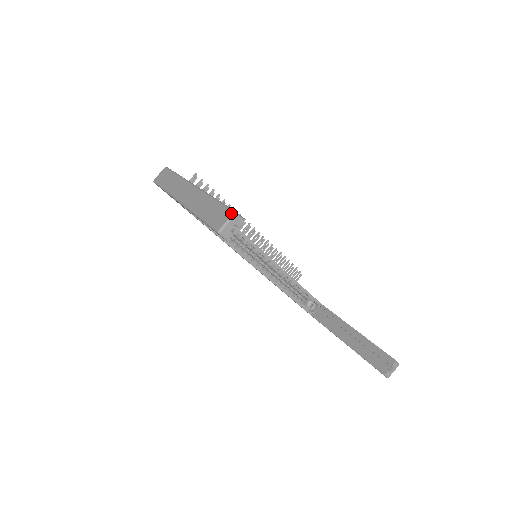
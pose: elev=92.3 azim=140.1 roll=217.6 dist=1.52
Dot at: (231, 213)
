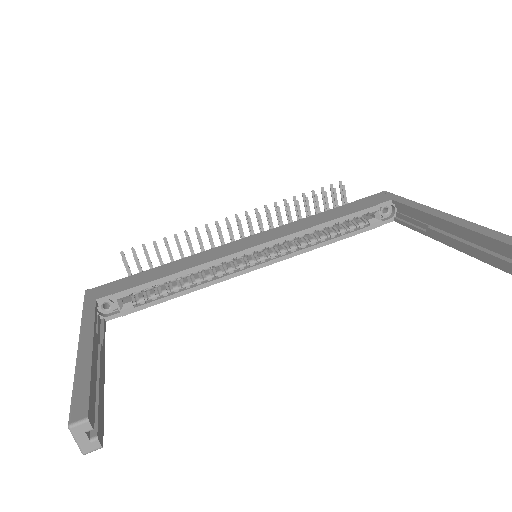
Dot at: (69, 428)
